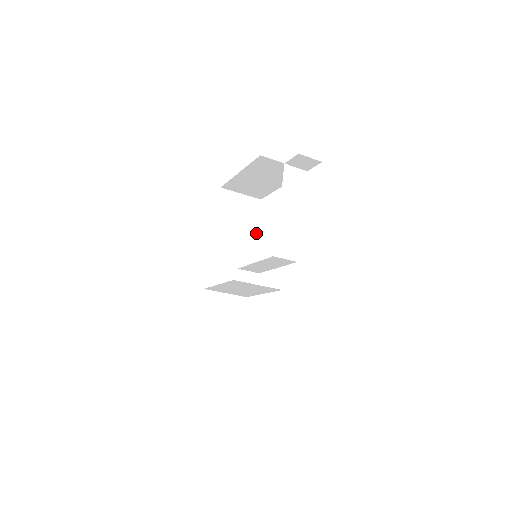
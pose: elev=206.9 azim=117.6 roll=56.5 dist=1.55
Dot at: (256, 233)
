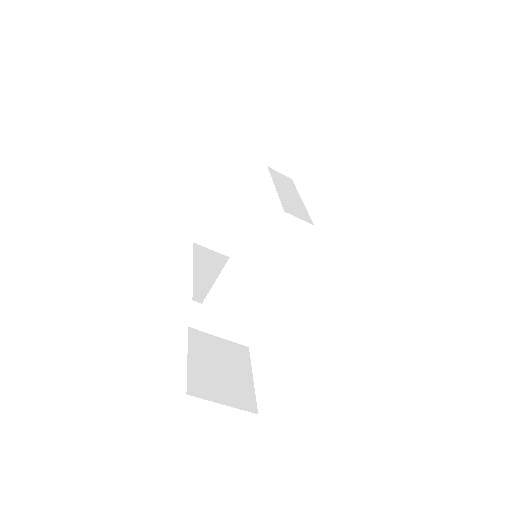
Dot at: occluded
